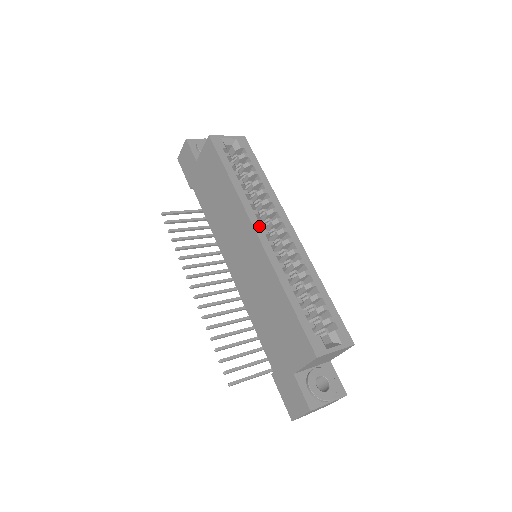
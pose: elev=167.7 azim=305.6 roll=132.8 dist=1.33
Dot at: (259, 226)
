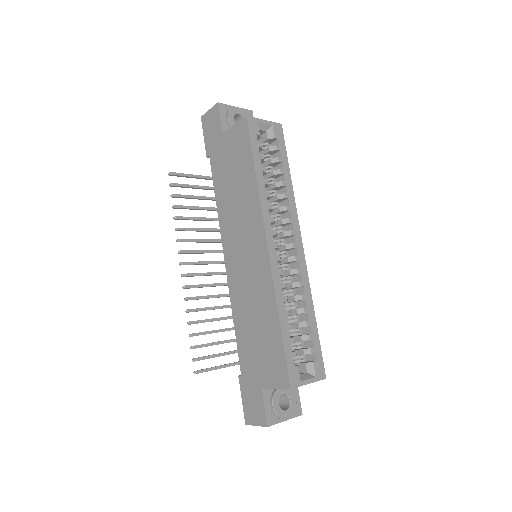
Dot at: (272, 237)
